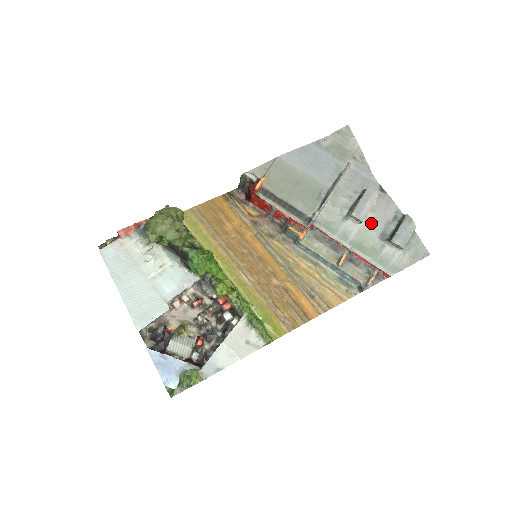
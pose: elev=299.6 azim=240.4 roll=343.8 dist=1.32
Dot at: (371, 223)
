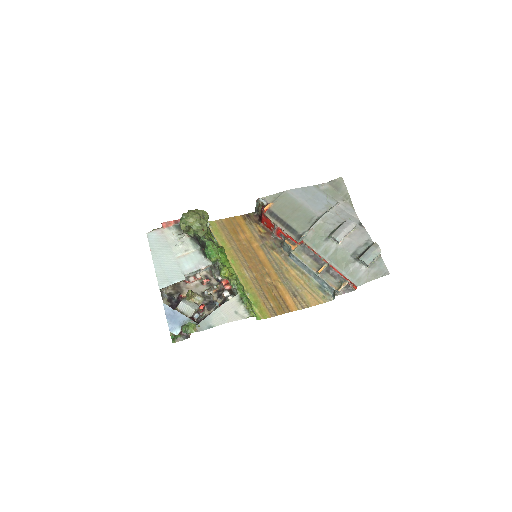
Dot at: (346, 245)
